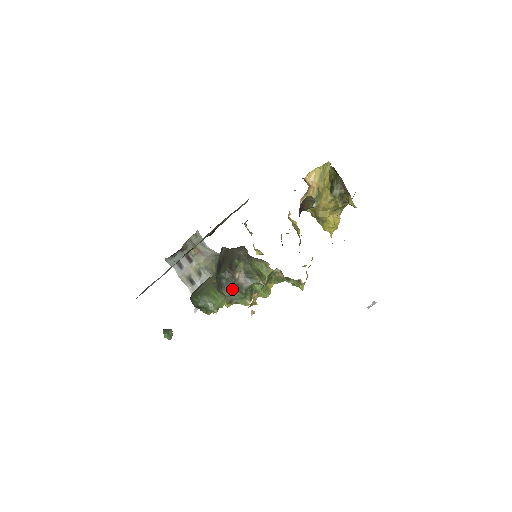
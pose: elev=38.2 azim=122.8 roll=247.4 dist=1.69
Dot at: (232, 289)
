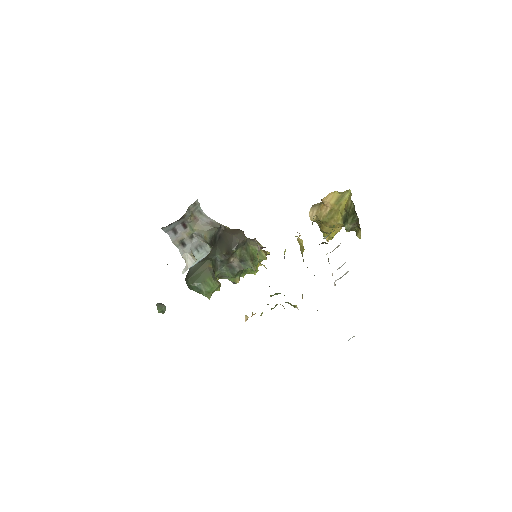
Dot at: (224, 269)
